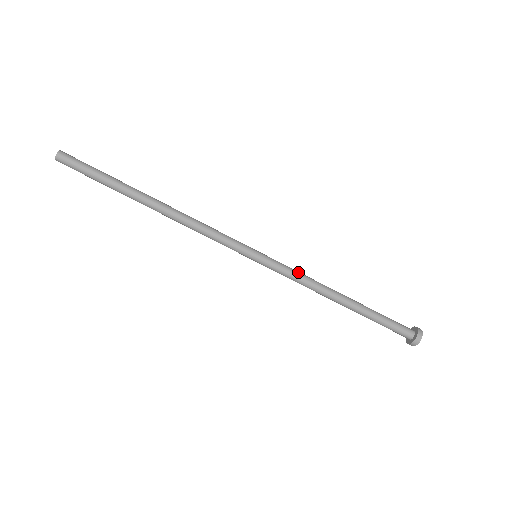
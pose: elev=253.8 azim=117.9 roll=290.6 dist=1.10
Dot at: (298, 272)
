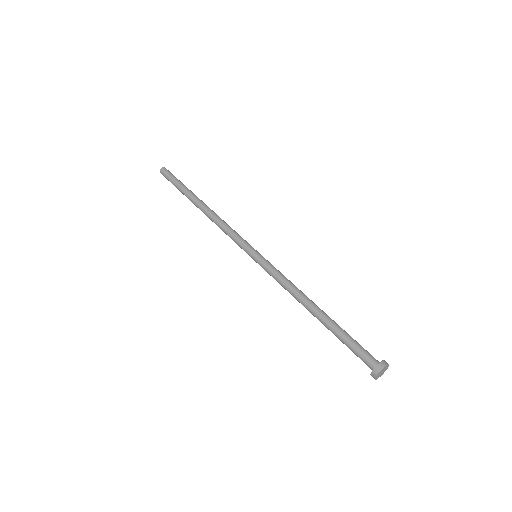
Dot at: occluded
